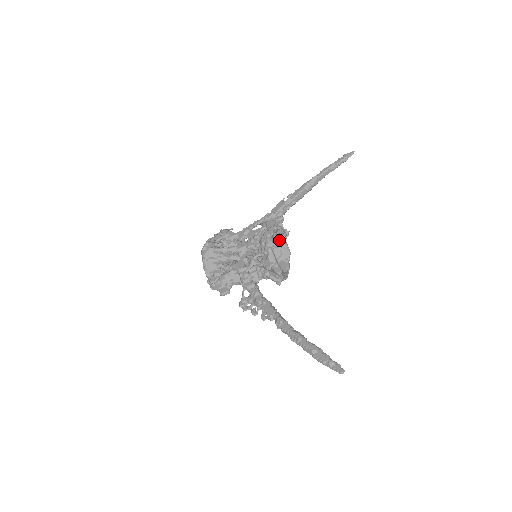
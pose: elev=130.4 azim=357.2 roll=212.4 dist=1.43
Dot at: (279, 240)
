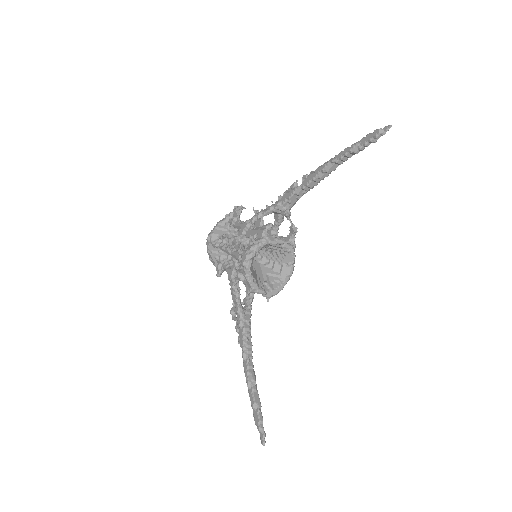
Dot at: (276, 246)
